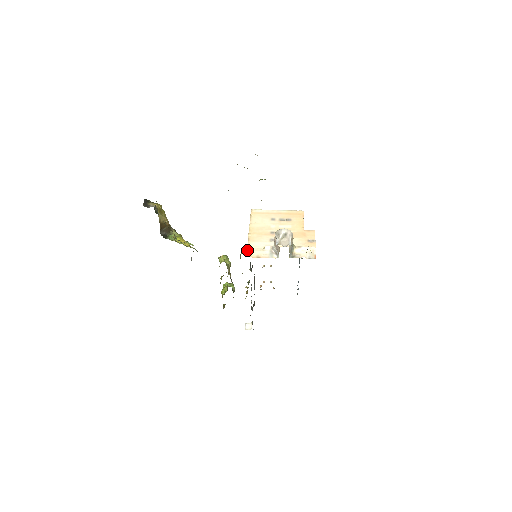
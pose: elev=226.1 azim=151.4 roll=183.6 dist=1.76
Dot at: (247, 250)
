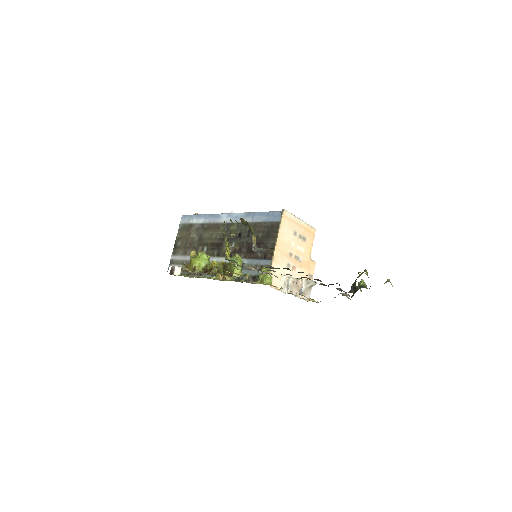
Dot at: (271, 278)
